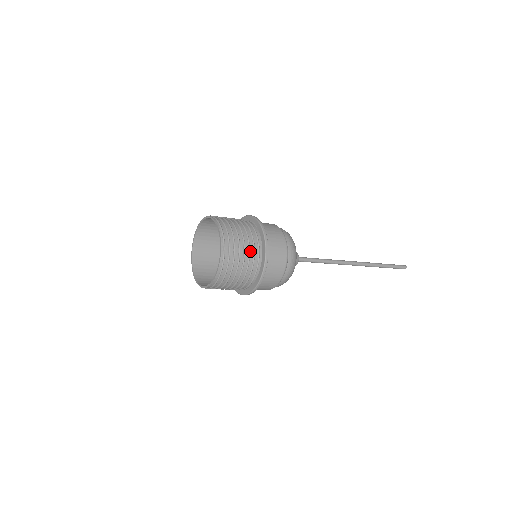
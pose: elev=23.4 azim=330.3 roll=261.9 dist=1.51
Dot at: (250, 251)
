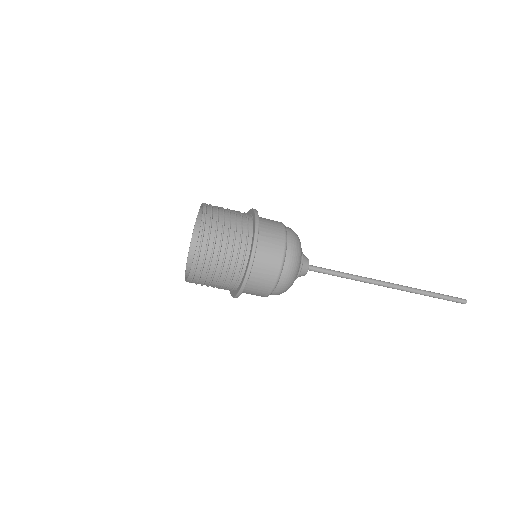
Dot at: (233, 254)
